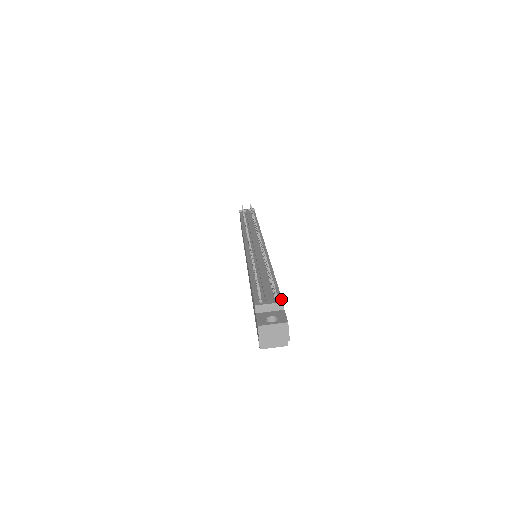
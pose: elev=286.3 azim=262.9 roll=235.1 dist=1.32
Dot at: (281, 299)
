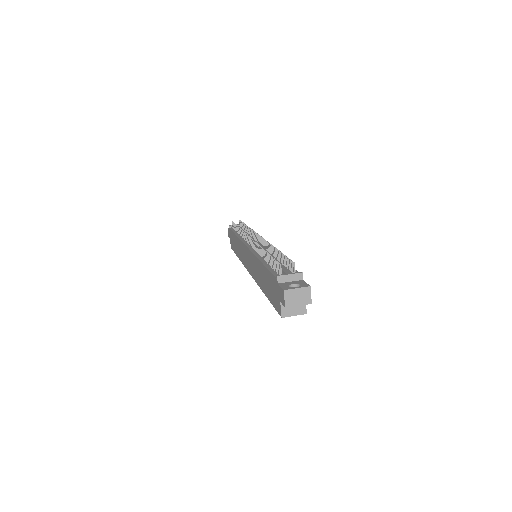
Dot at: occluded
